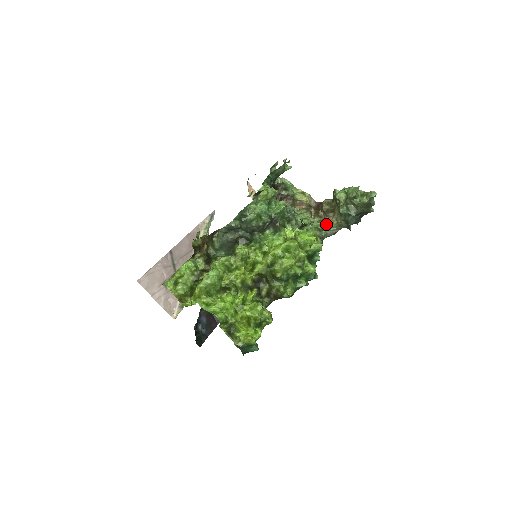
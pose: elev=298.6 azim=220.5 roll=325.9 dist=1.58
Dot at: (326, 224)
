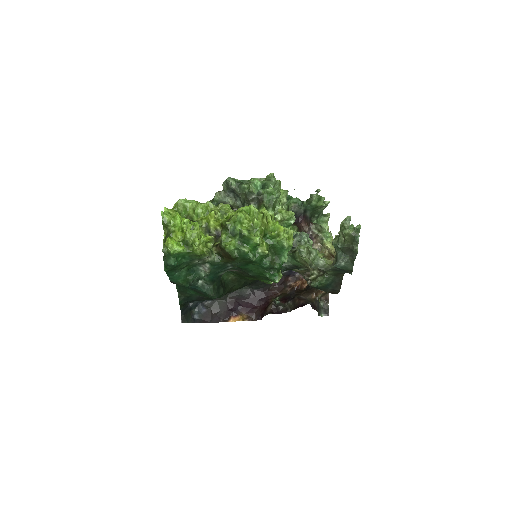
Dot at: occluded
